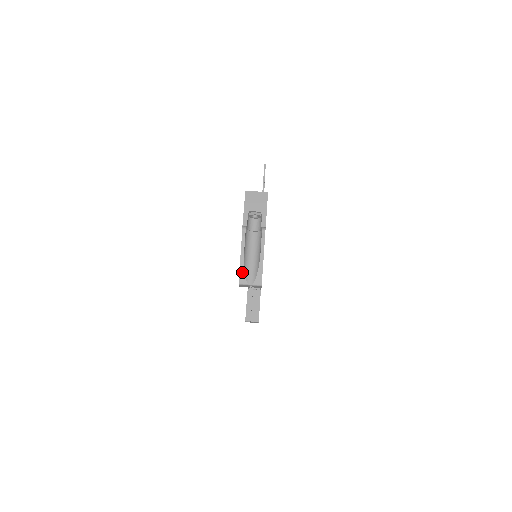
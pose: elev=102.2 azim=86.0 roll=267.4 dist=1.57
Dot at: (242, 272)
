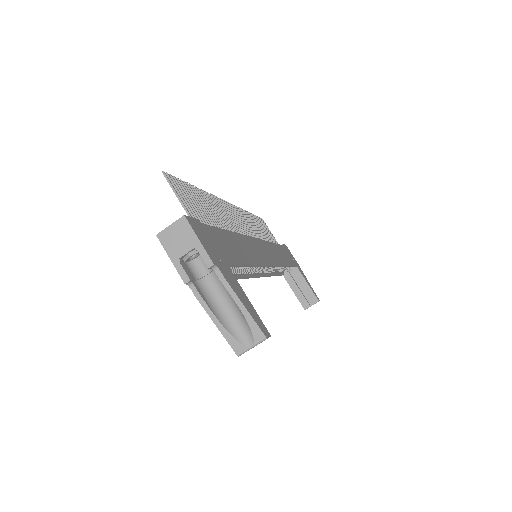
Dot at: (230, 339)
